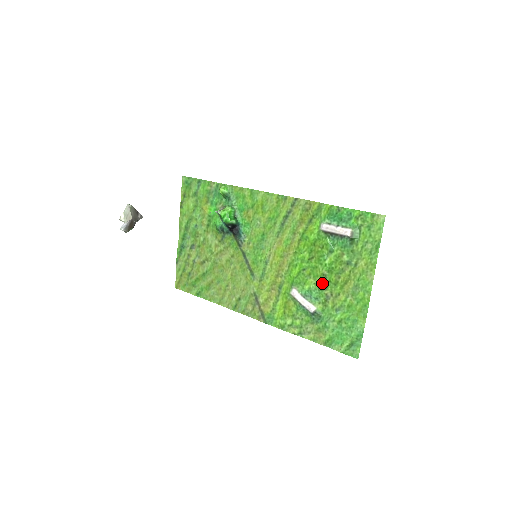
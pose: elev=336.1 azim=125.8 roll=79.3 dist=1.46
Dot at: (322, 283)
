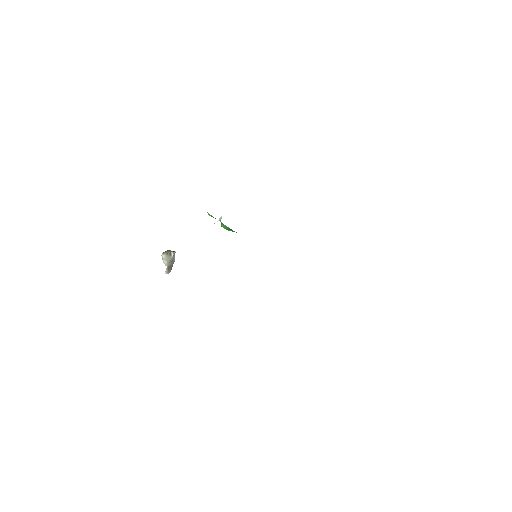
Dot at: occluded
